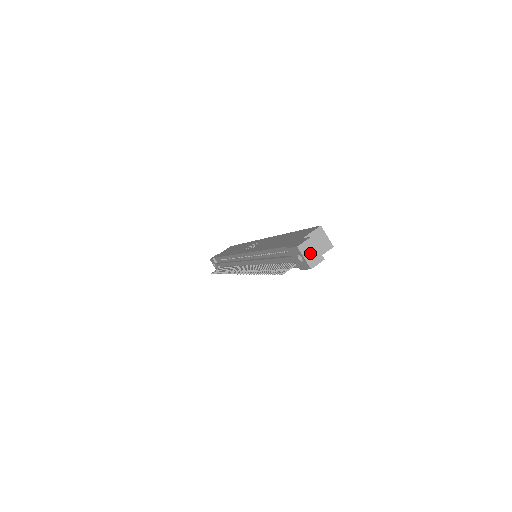
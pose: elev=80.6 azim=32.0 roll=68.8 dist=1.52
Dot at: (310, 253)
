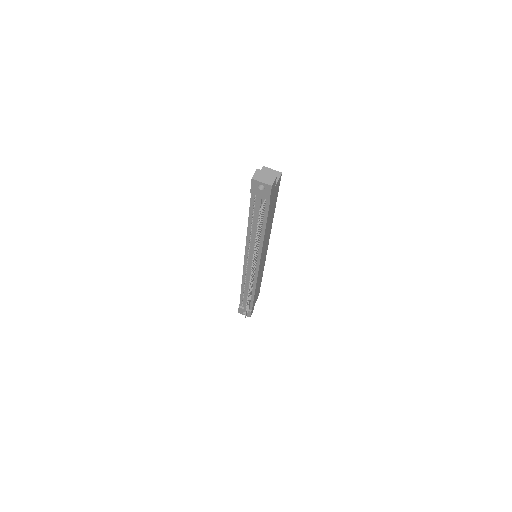
Dot at: (264, 178)
